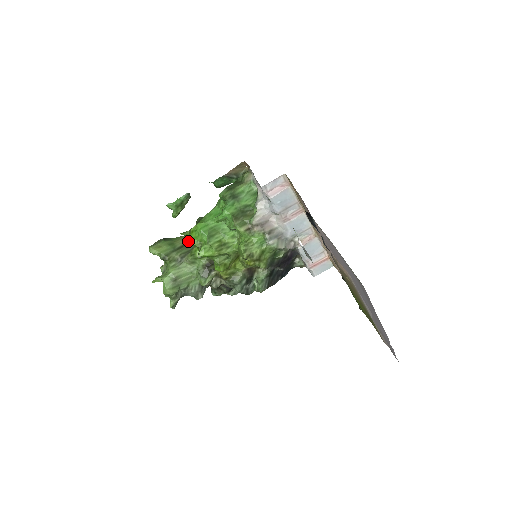
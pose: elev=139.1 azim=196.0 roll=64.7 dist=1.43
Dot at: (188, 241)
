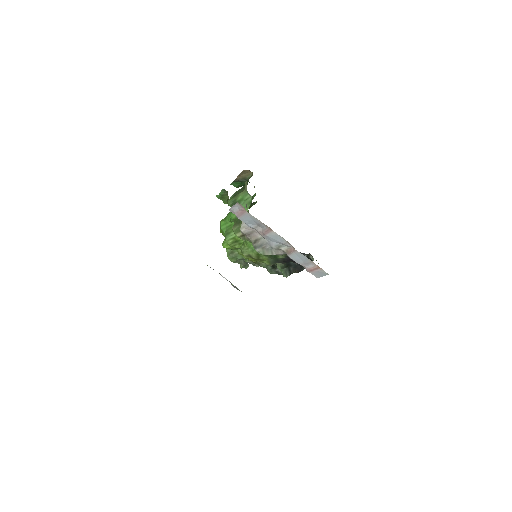
Dot at: (220, 232)
